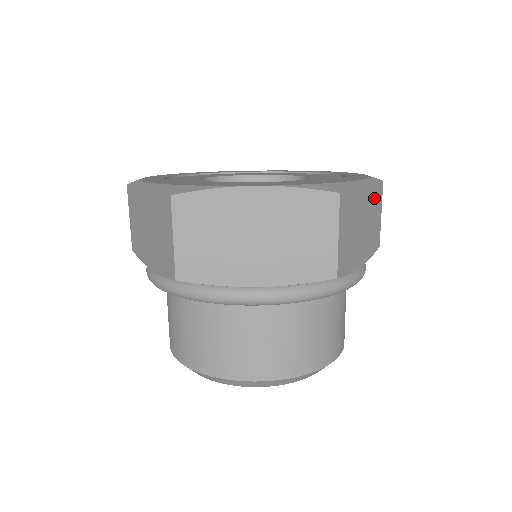
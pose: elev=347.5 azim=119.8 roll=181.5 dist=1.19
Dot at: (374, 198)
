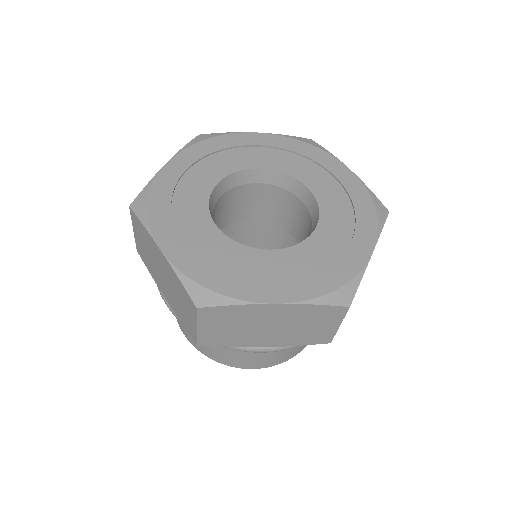
Dot at: occluded
